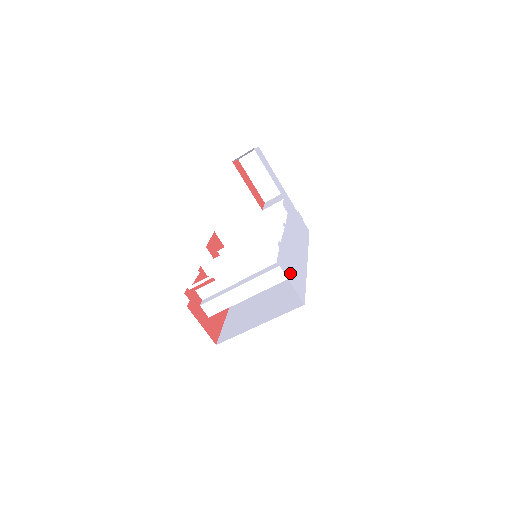
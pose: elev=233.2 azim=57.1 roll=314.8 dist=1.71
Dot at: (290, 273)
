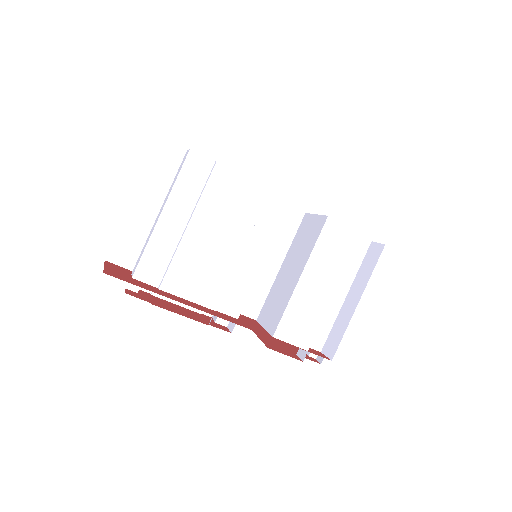
Dot at: occluded
